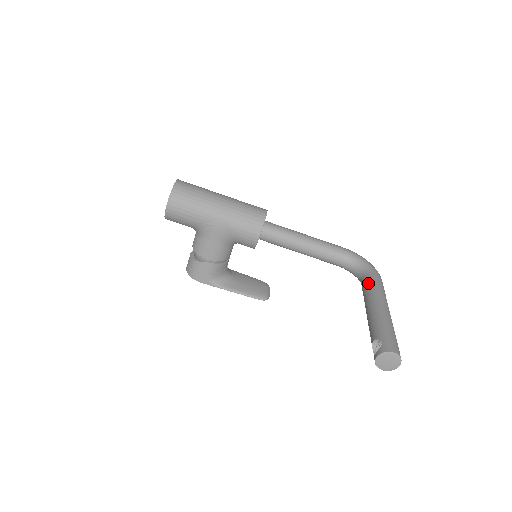
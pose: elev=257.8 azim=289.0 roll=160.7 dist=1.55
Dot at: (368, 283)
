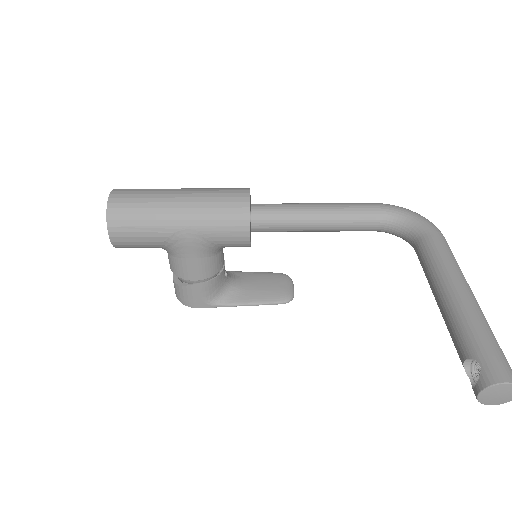
Dot at: (426, 252)
